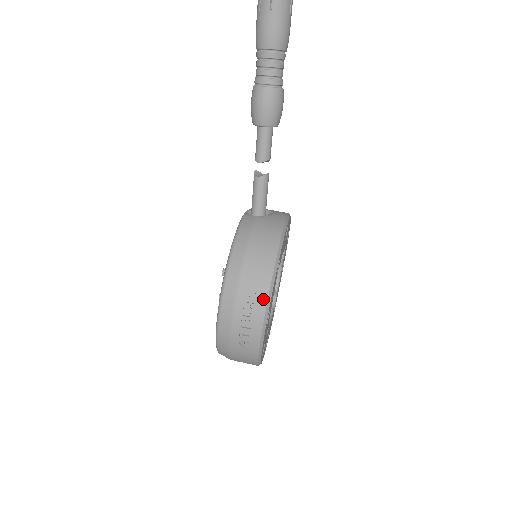
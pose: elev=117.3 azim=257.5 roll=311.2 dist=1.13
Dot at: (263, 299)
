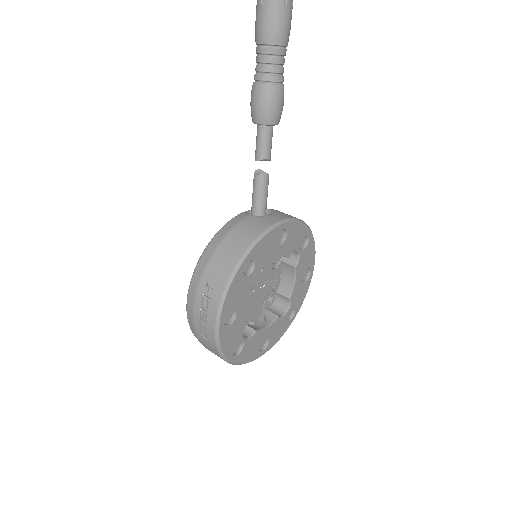
Dot at: (218, 296)
